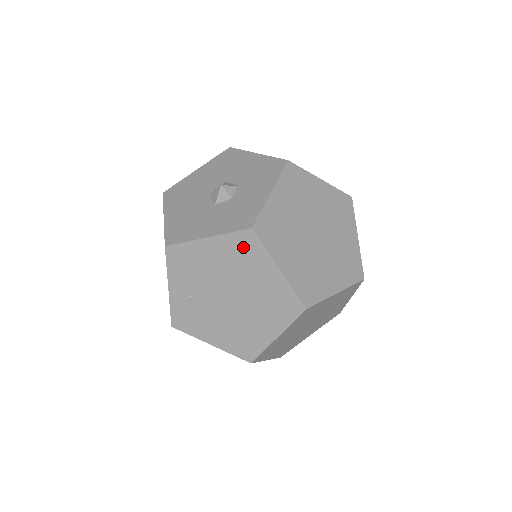
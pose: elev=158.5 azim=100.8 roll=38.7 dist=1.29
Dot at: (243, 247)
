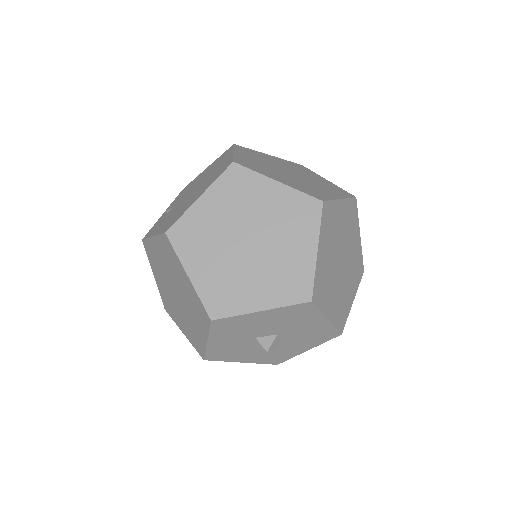
Dot at: (222, 157)
